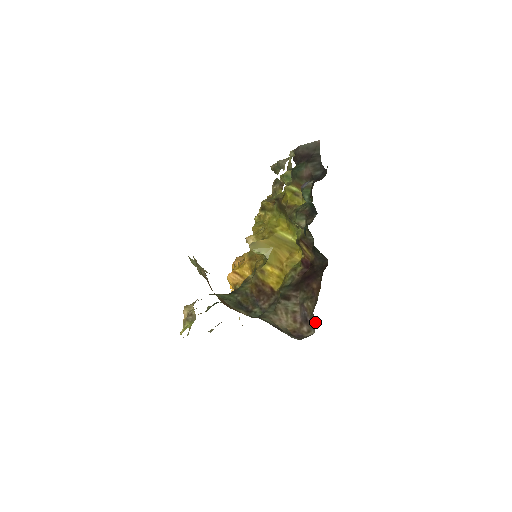
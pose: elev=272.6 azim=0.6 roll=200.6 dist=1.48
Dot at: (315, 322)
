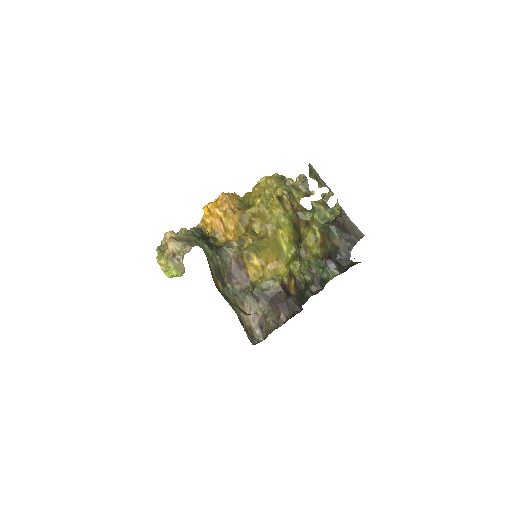
Dot at: (267, 336)
